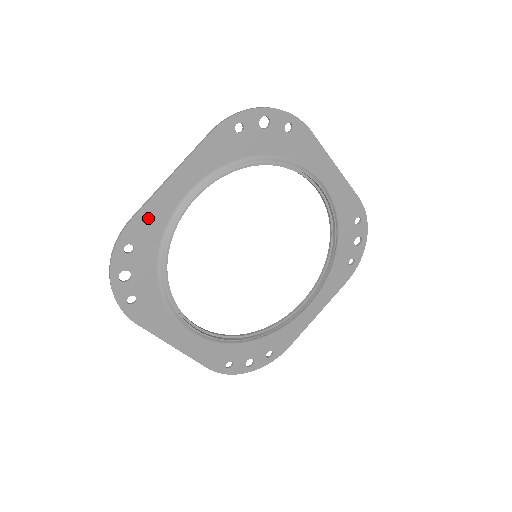
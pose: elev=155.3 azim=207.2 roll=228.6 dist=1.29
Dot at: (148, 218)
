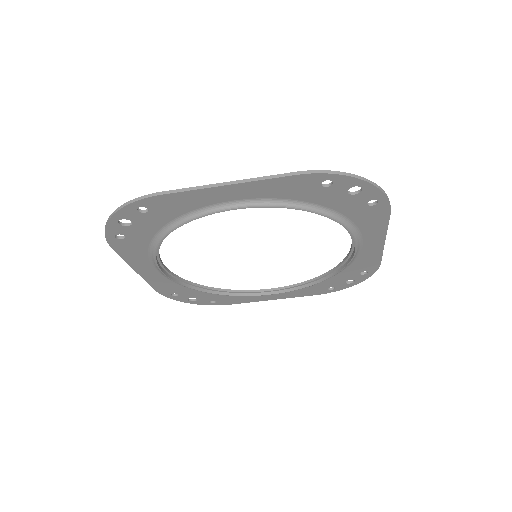
Dot at: (179, 200)
